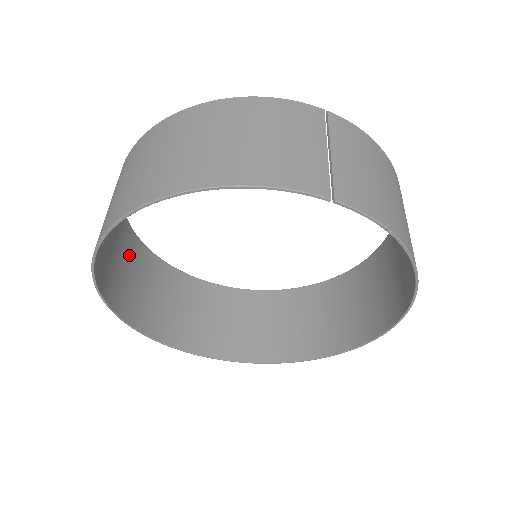
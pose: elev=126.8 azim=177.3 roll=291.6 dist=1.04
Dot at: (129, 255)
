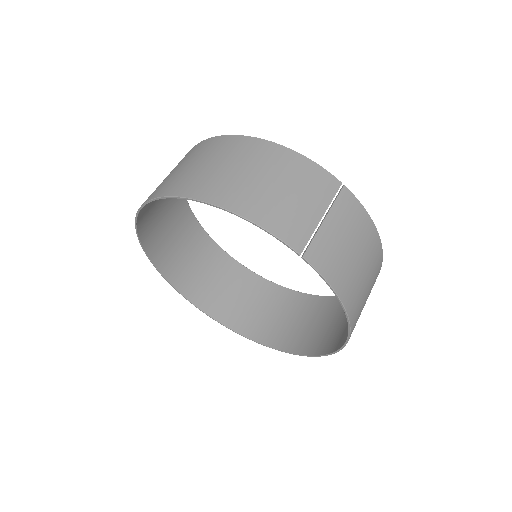
Dot at: (172, 208)
